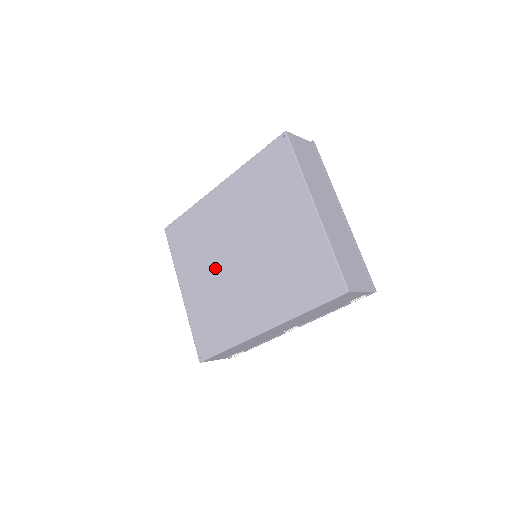
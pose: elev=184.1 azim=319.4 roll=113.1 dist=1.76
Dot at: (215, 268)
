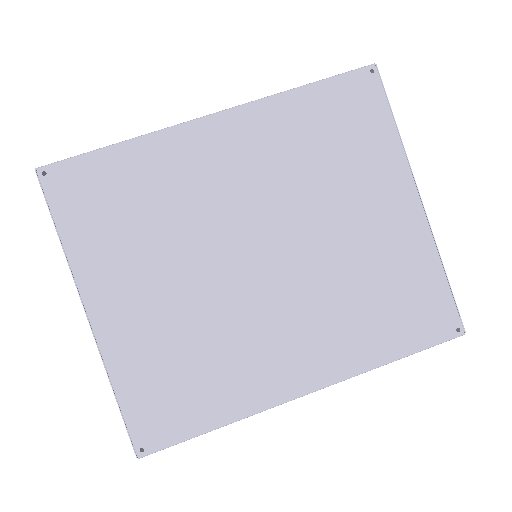
Dot at: (195, 274)
